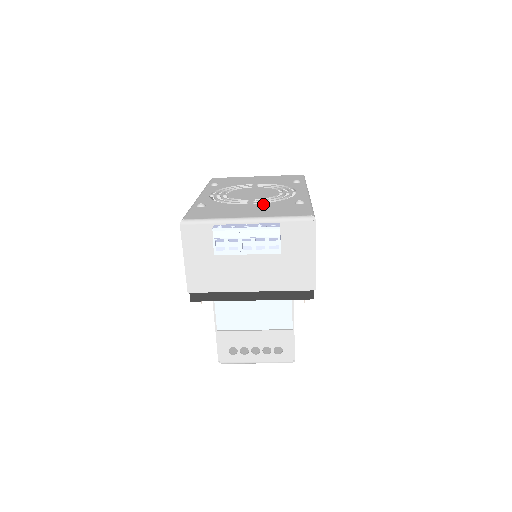
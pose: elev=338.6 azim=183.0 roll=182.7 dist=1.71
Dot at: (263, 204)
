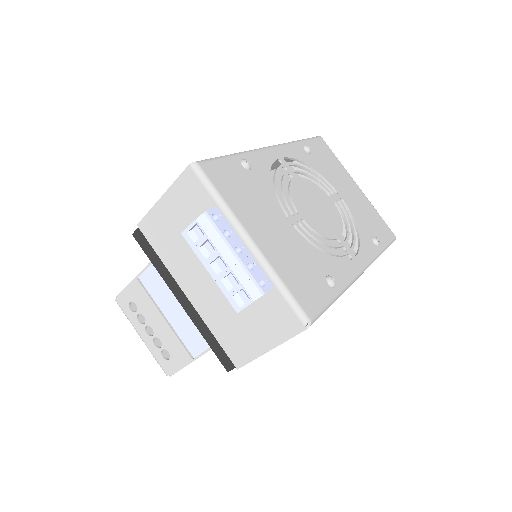
Dot at: (299, 238)
